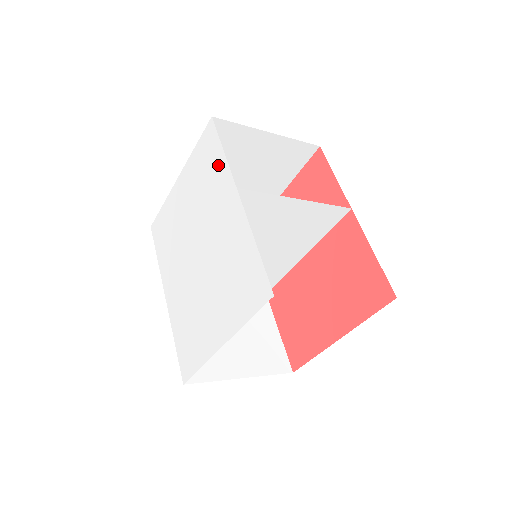
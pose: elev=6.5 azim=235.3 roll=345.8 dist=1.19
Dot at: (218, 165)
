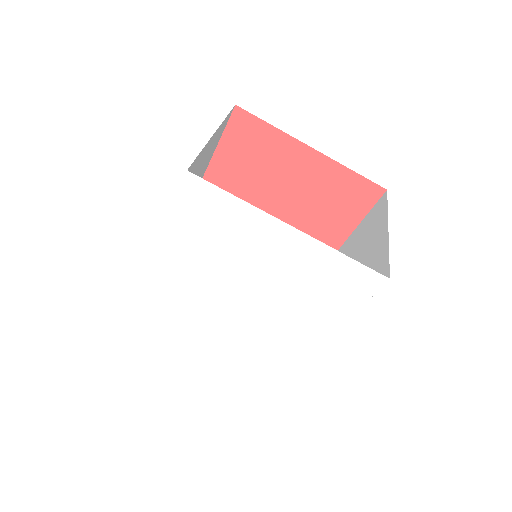
Dot at: (338, 310)
